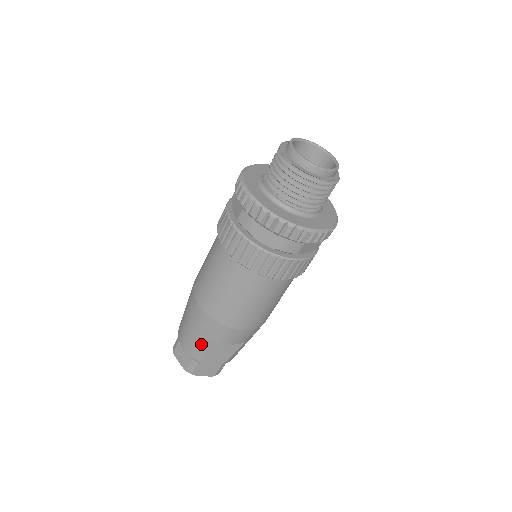
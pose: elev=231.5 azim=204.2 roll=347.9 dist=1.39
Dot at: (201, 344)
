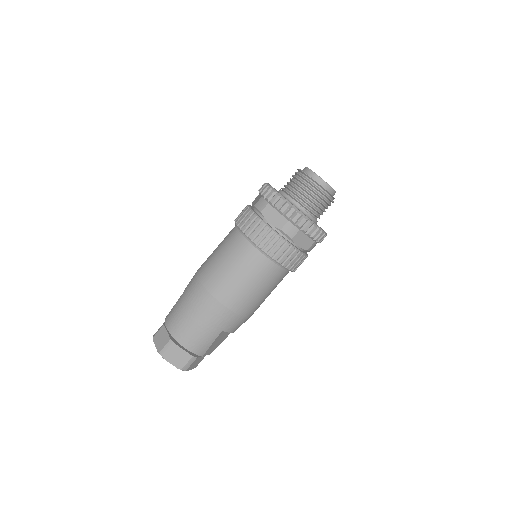
Dot at: (212, 339)
